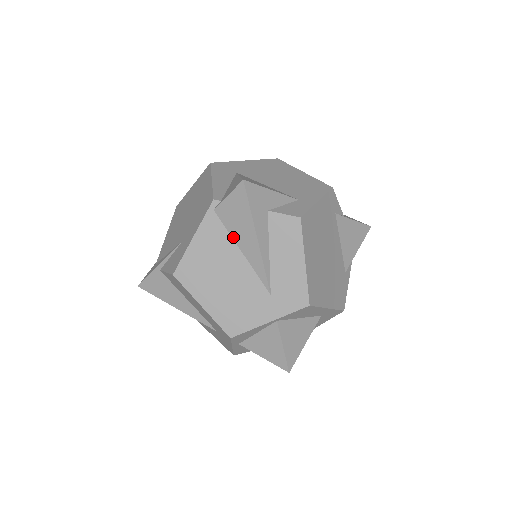
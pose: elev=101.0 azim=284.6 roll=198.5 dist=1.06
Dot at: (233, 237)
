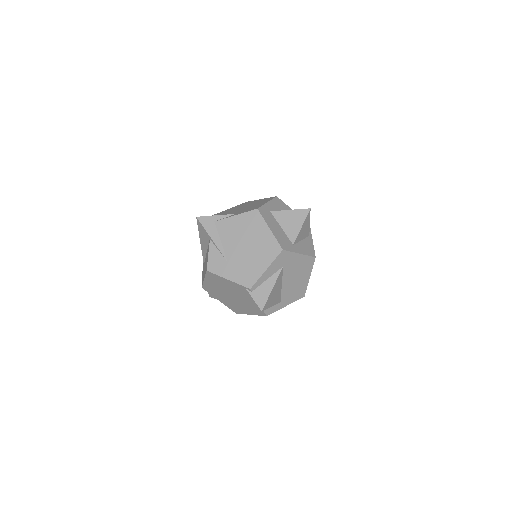
Dot at: (240, 294)
